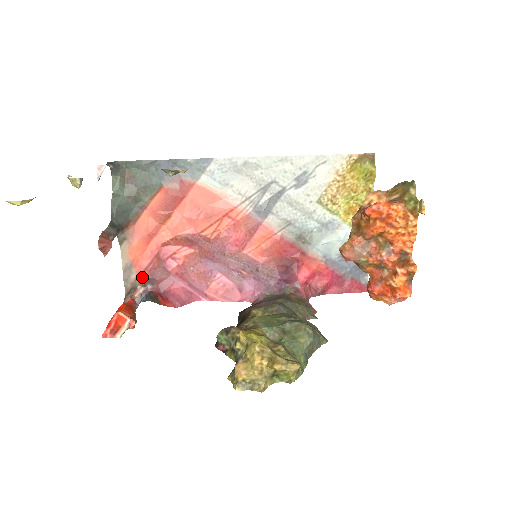
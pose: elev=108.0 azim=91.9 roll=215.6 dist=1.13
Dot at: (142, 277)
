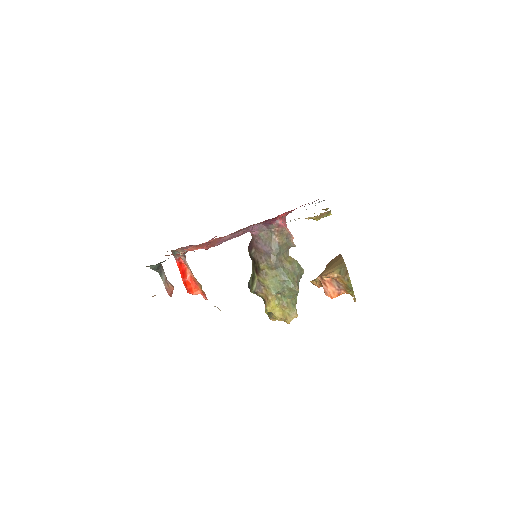
Dot at: (178, 249)
